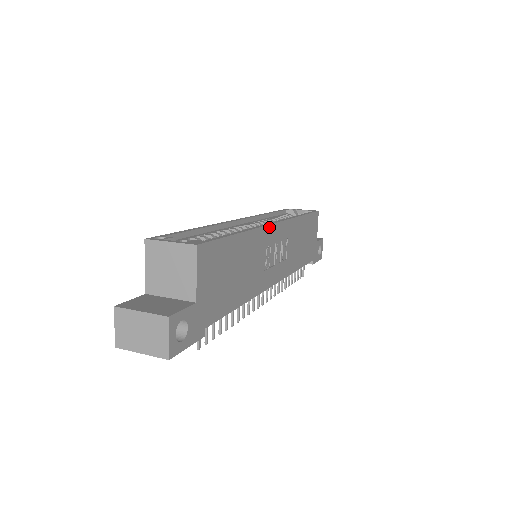
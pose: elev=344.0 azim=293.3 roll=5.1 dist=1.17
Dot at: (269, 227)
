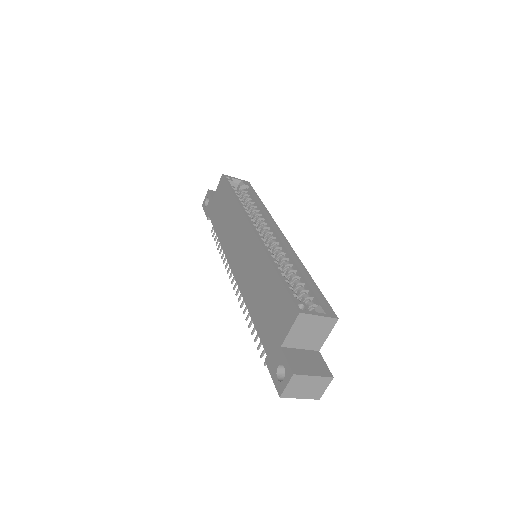
Dot at: (288, 245)
